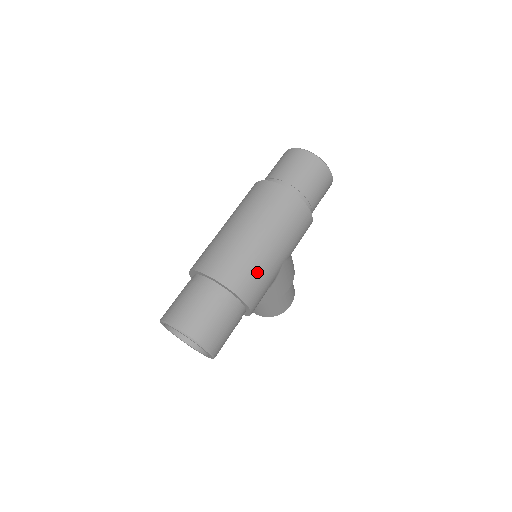
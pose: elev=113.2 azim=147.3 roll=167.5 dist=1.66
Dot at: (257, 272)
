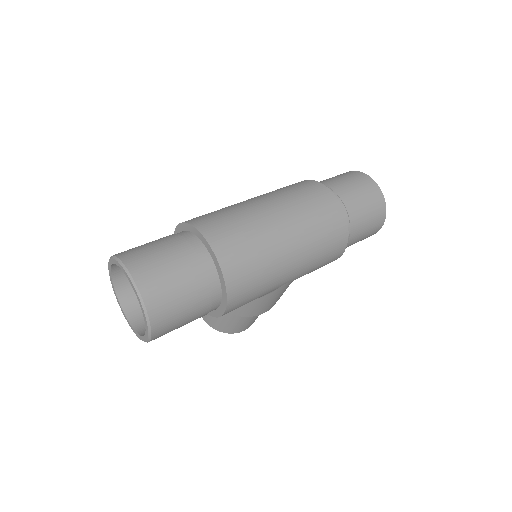
Dot at: (261, 274)
